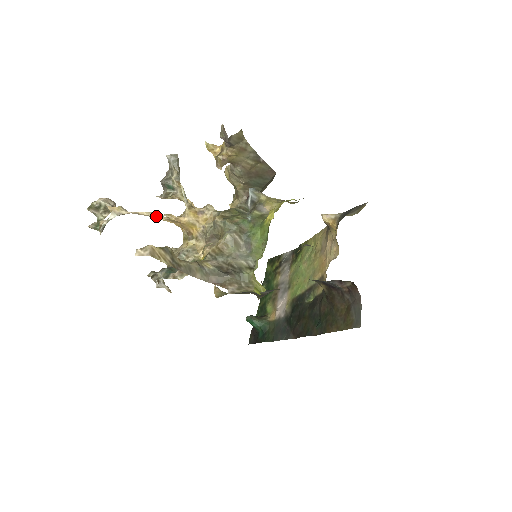
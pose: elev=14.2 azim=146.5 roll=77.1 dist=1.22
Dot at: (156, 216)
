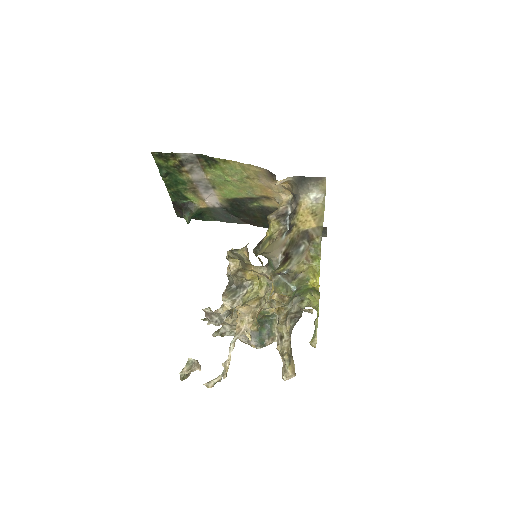
Dot at: occluded
